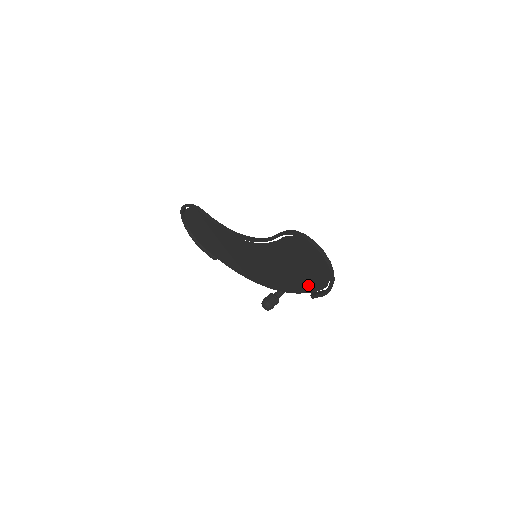
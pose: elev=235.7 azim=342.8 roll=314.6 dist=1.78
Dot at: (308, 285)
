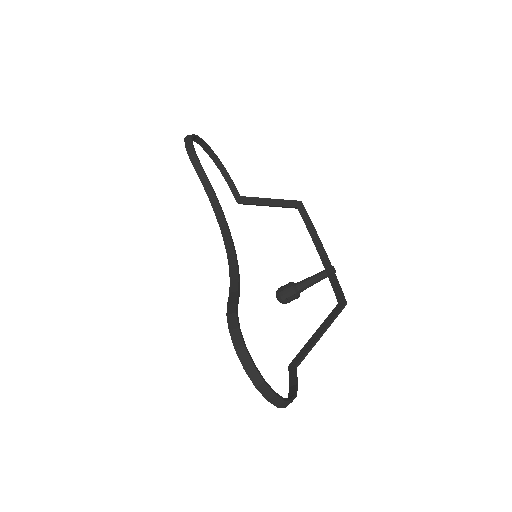
Dot at: occluded
